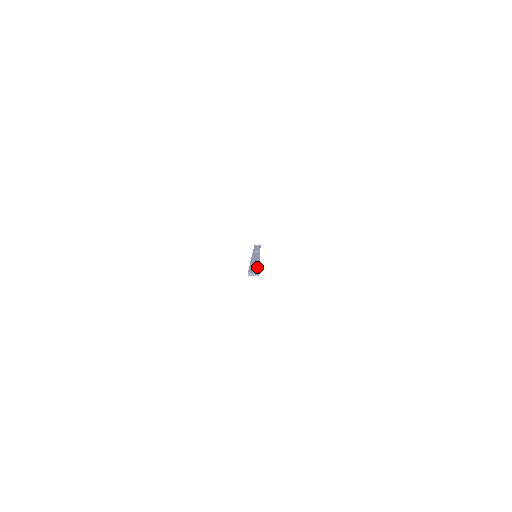
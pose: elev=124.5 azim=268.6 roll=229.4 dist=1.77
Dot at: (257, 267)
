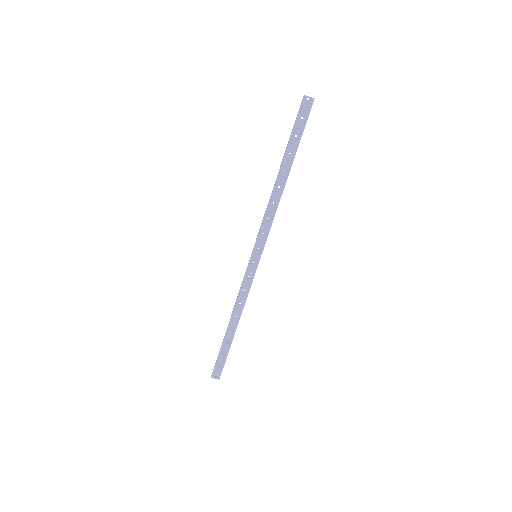
Dot at: (226, 355)
